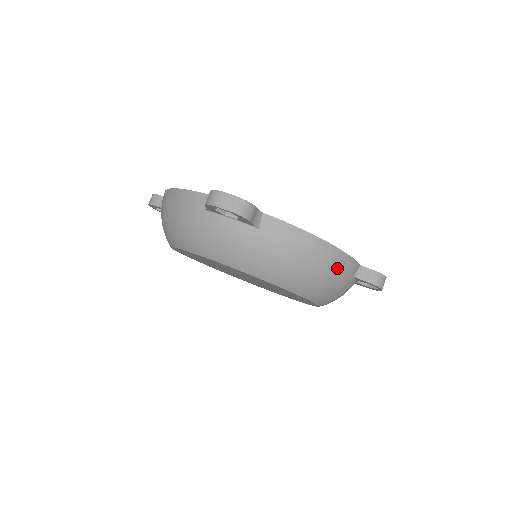
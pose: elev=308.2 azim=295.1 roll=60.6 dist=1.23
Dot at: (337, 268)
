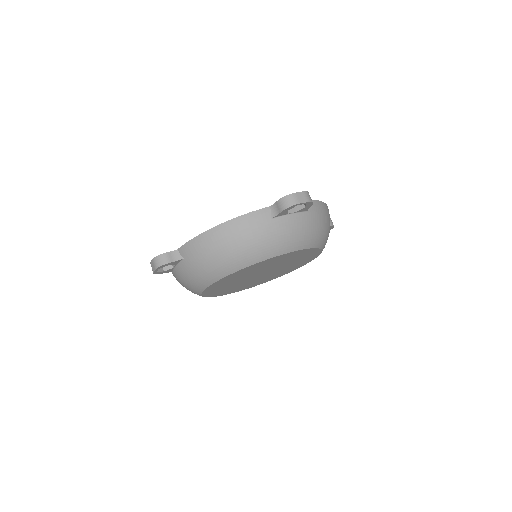
Dot at: occluded
